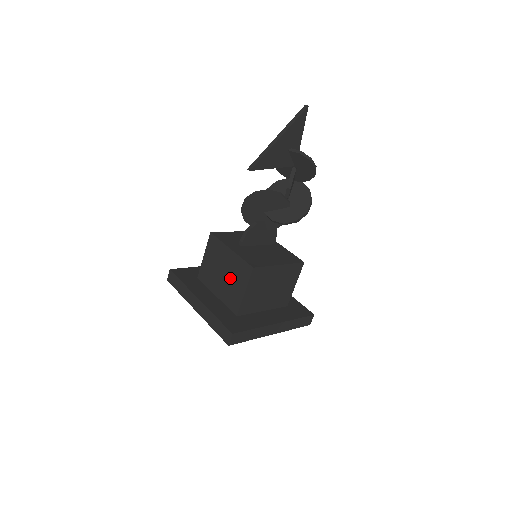
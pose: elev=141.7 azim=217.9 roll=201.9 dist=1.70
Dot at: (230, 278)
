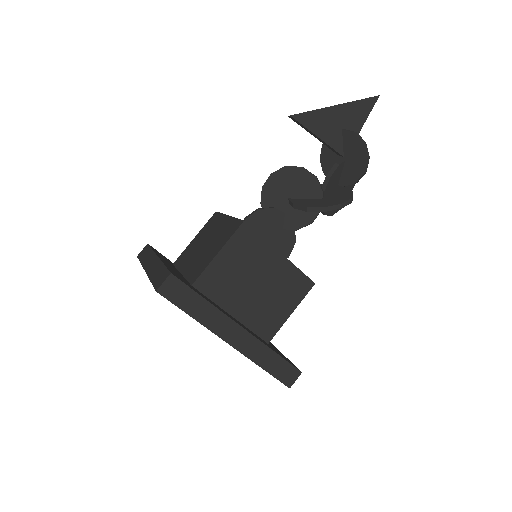
Dot at: (210, 245)
